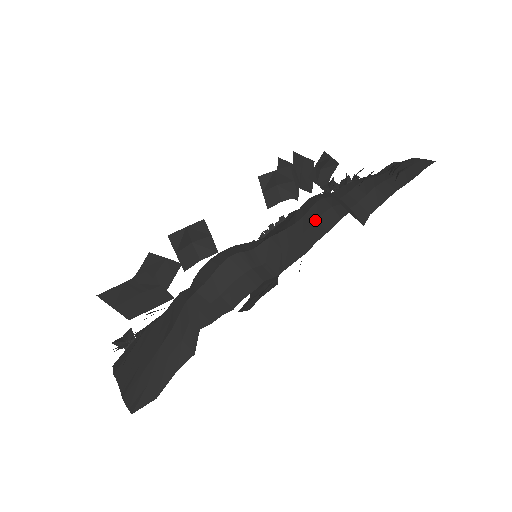
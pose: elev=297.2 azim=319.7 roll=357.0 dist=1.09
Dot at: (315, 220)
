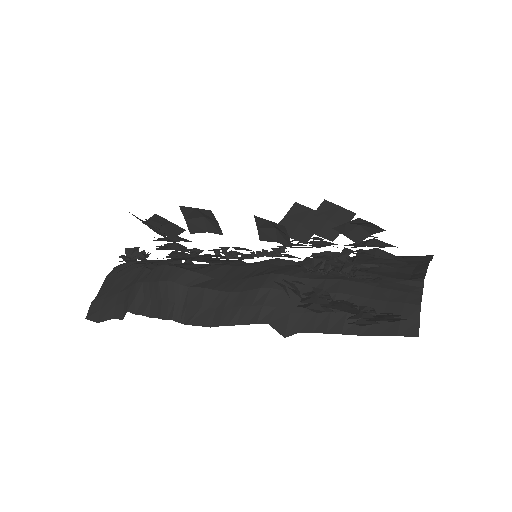
Dot at: (240, 305)
